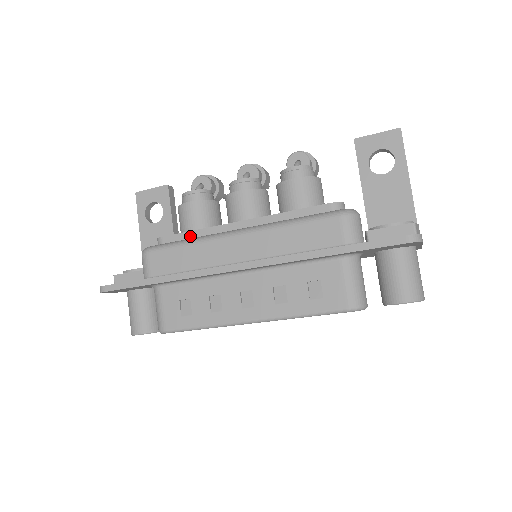
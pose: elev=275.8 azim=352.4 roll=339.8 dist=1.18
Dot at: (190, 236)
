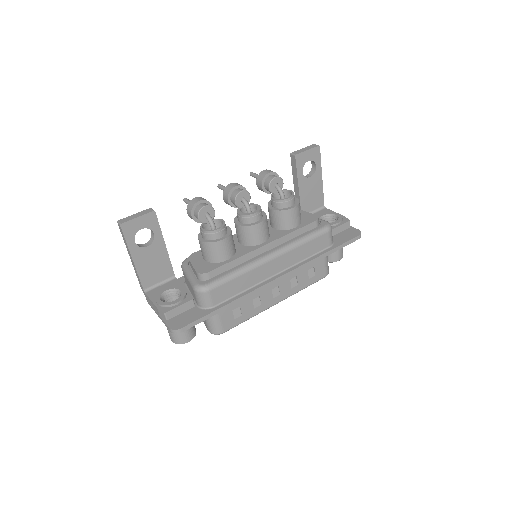
Dot at: (231, 265)
